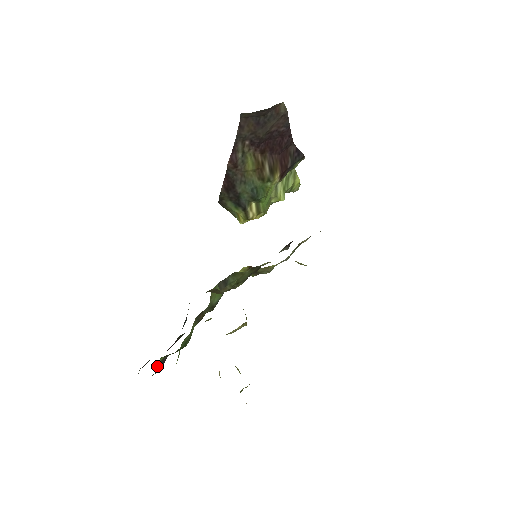
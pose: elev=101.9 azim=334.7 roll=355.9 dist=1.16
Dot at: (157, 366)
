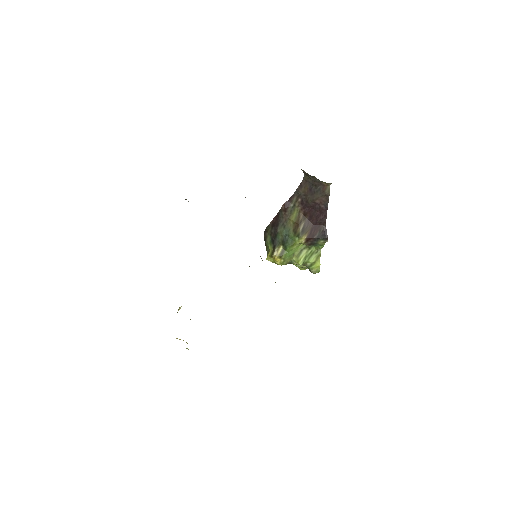
Dot at: occluded
